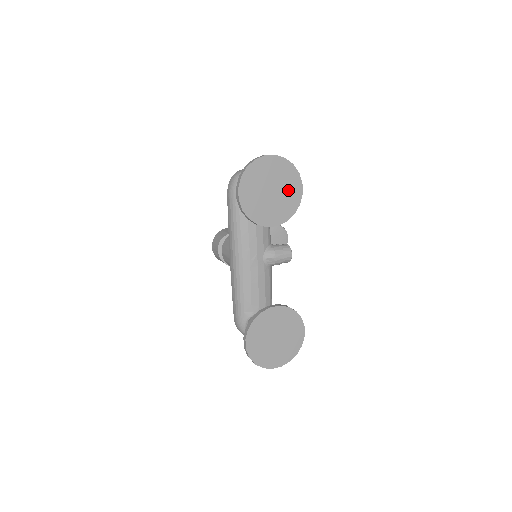
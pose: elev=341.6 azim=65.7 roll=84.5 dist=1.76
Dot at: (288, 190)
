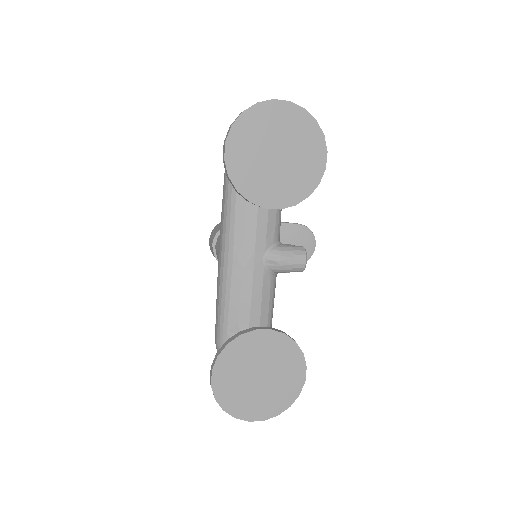
Dot at: (304, 158)
